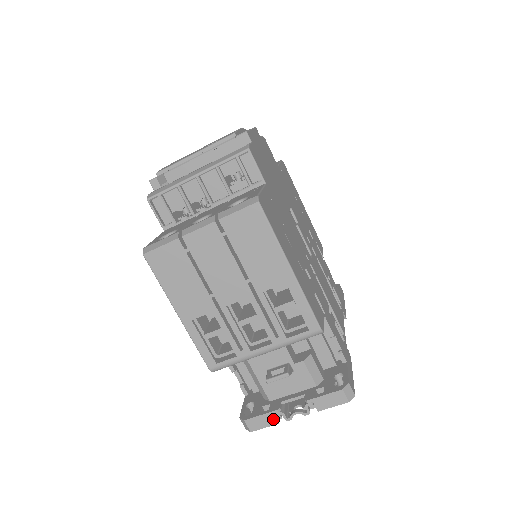
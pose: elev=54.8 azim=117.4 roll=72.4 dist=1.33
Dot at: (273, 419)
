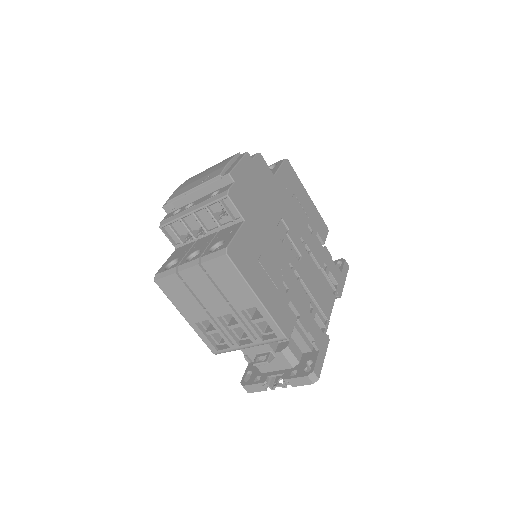
Dot at: (262, 388)
